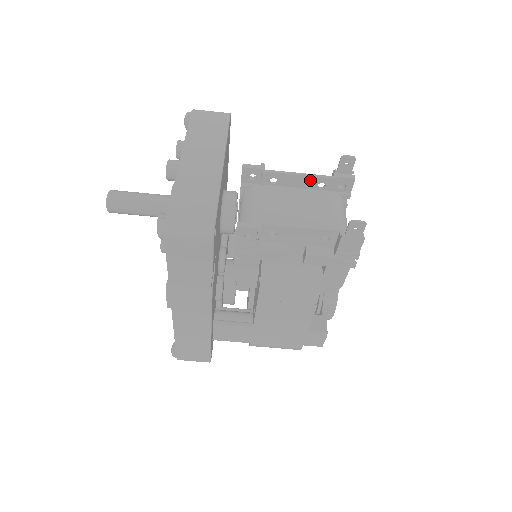
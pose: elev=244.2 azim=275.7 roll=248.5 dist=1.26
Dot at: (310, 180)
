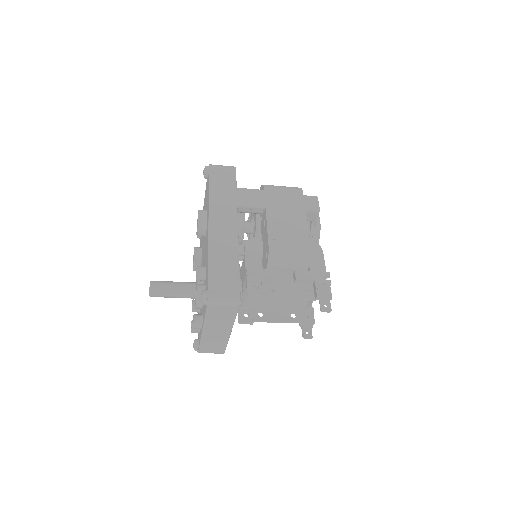
Dot at: (297, 296)
